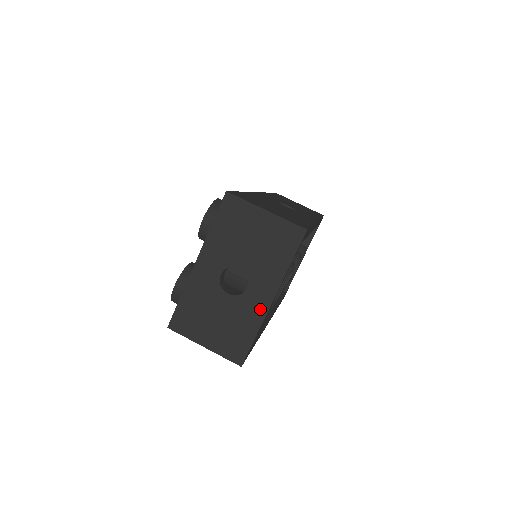
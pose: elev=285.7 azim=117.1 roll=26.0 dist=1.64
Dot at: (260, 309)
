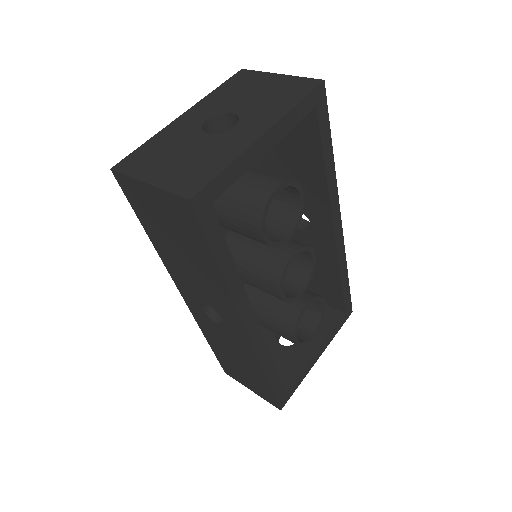
Dot at: (244, 142)
